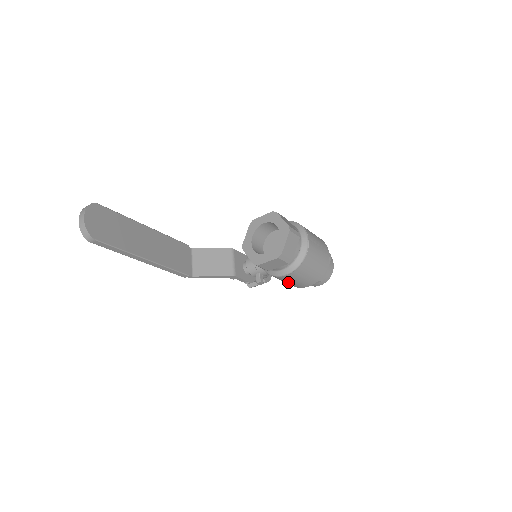
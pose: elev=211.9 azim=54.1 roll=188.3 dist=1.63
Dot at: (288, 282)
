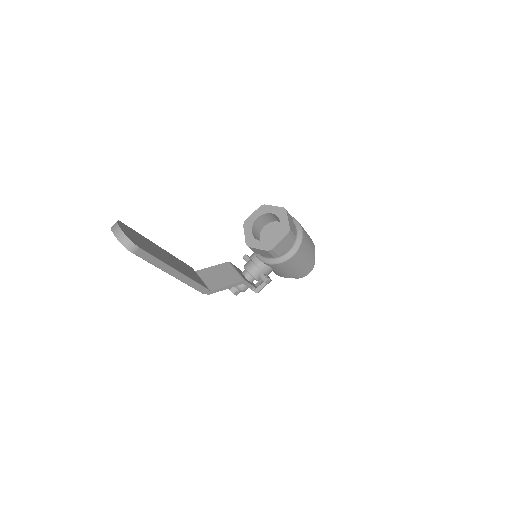
Dot at: (292, 269)
